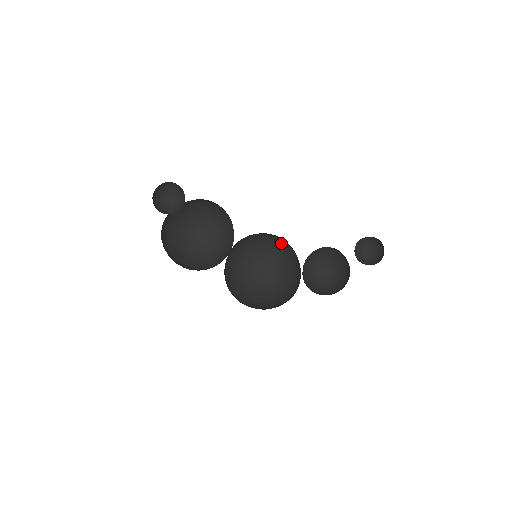
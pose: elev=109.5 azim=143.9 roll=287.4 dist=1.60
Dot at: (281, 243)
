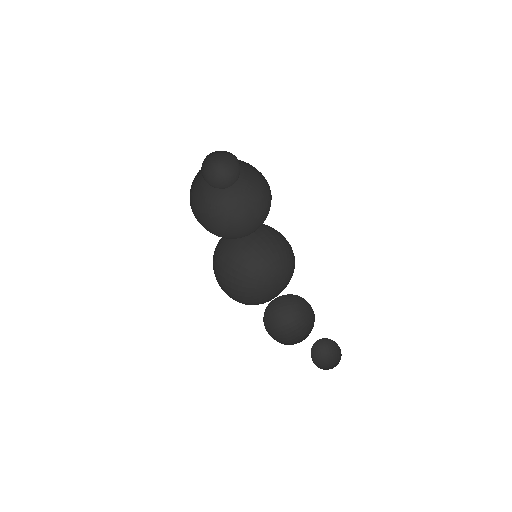
Dot at: occluded
